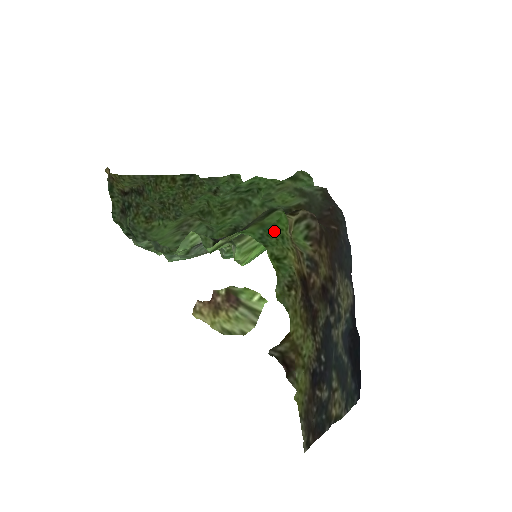
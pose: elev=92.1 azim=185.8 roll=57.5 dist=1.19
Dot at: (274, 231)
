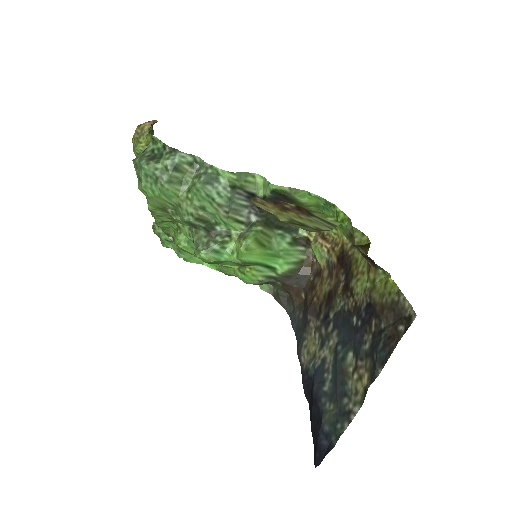
Dot at: occluded
